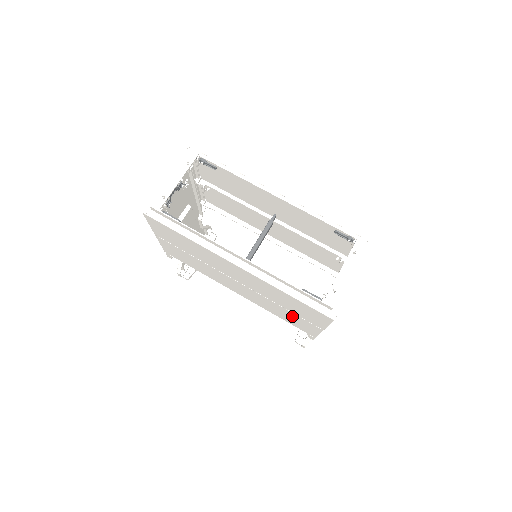
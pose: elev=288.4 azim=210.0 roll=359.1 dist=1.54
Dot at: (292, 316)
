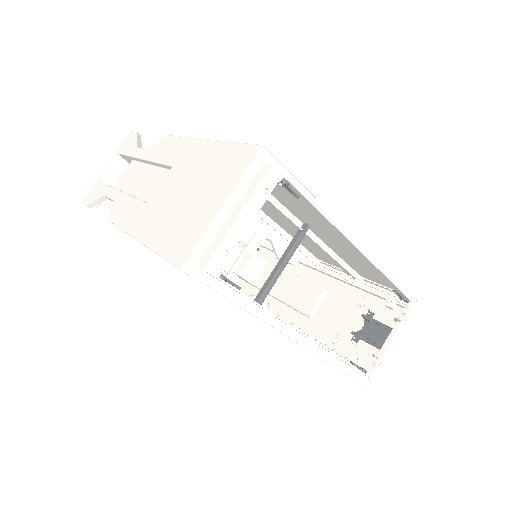
Dot at: occluded
